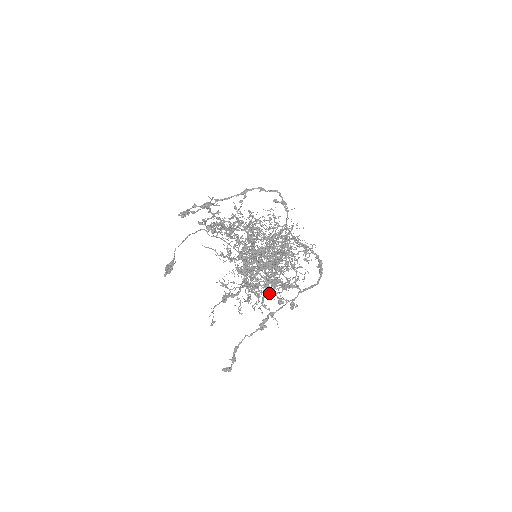
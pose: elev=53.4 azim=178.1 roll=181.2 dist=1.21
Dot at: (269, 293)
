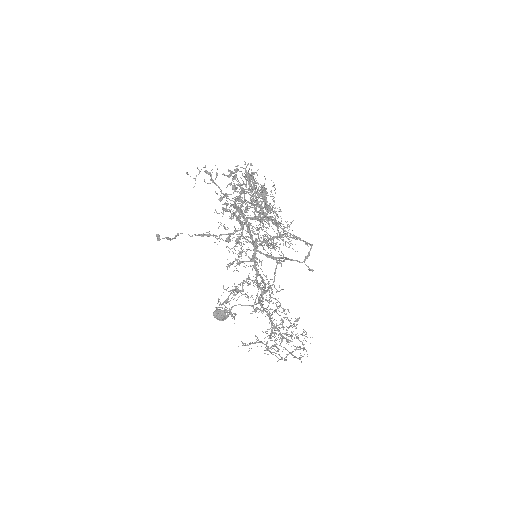
Dot at: (232, 263)
